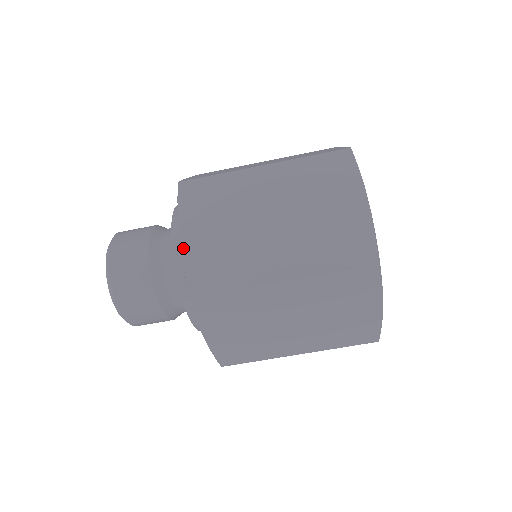
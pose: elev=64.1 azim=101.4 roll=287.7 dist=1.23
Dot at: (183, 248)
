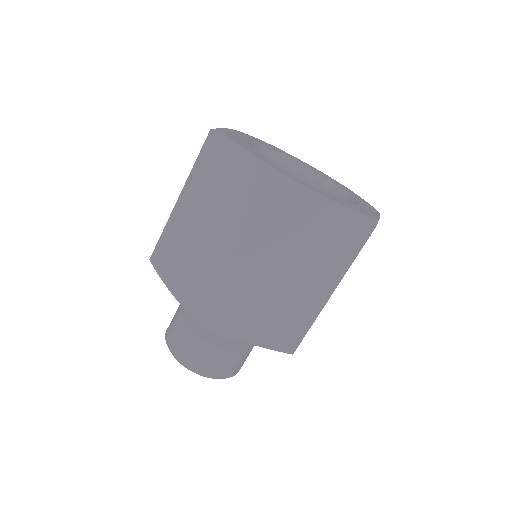
Dot at: (255, 344)
